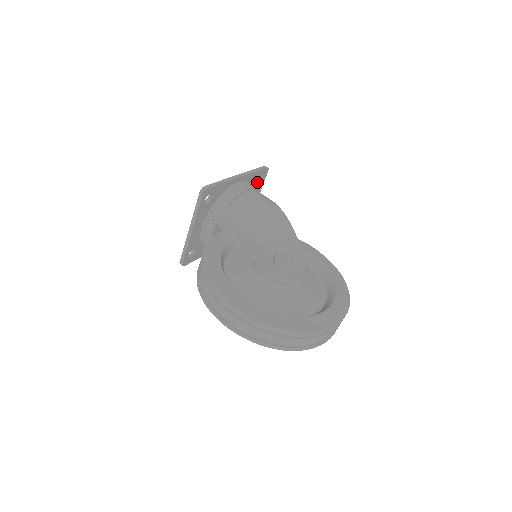
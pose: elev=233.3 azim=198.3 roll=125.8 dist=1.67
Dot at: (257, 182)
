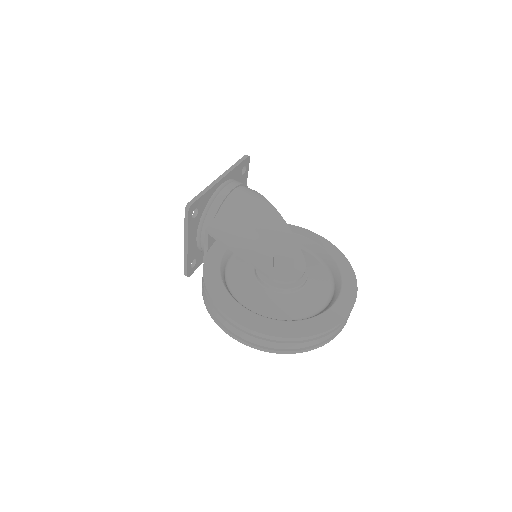
Dot at: occluded
